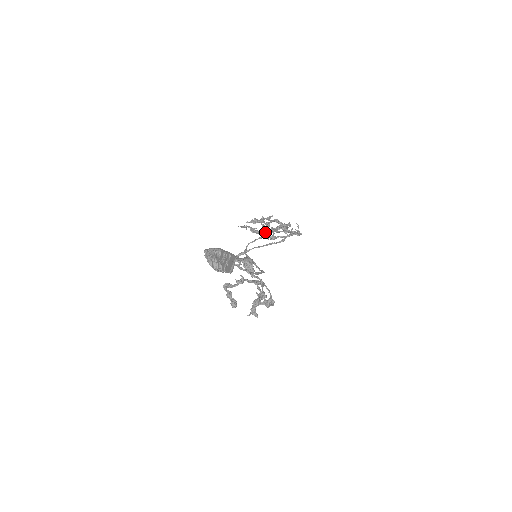
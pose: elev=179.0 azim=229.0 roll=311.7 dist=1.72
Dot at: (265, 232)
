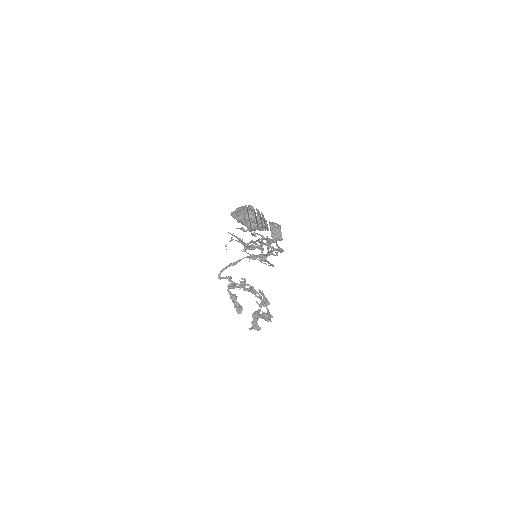
Dot at: (250, 246)
